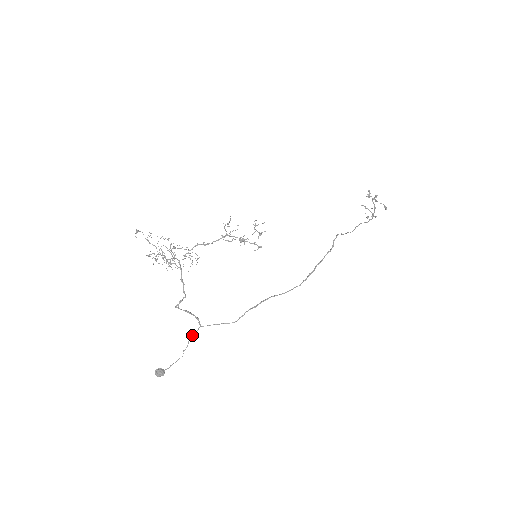
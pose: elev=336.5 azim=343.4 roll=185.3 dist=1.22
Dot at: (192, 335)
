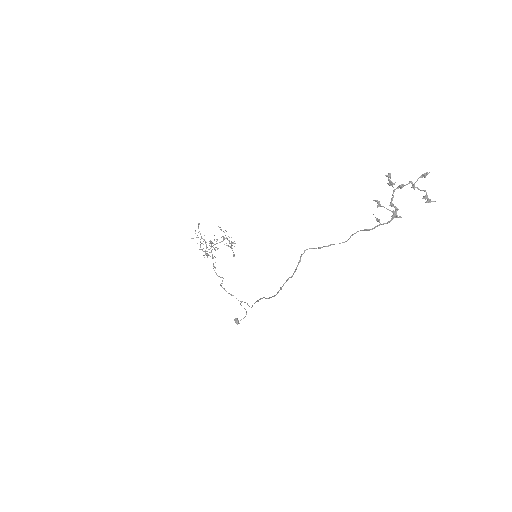
Dot at: (241, 305)
